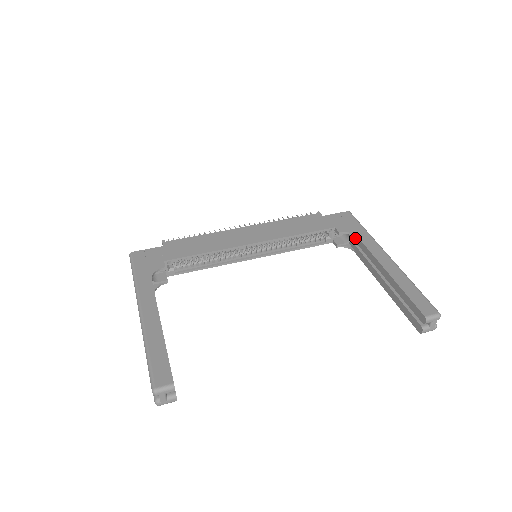
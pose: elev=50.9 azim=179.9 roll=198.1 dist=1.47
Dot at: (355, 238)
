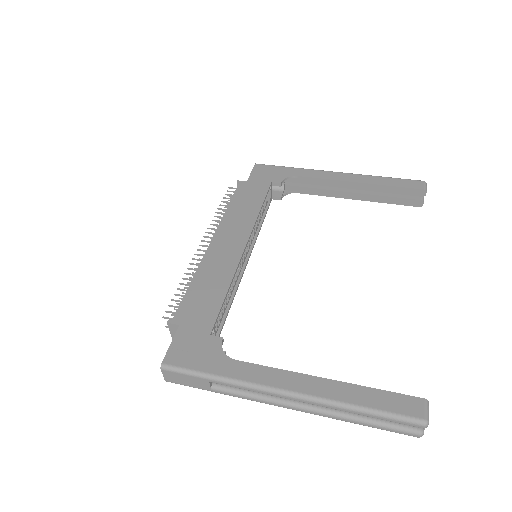
Dot at: (294, 179)
